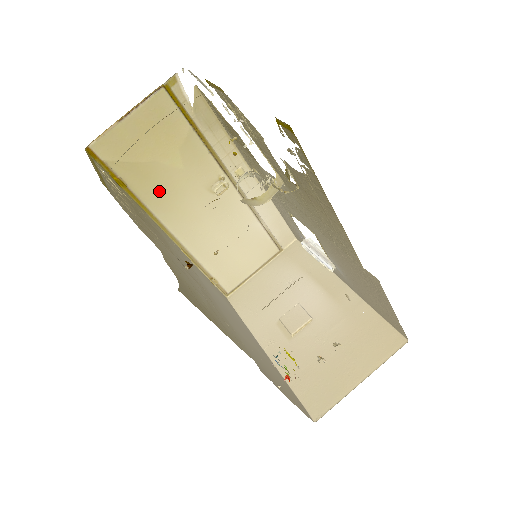
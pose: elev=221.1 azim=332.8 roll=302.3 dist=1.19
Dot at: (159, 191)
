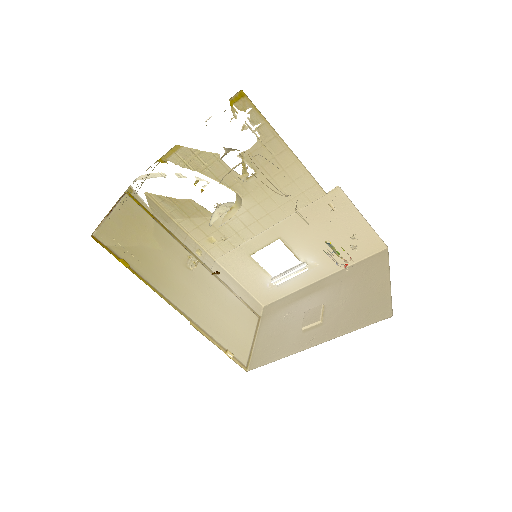
Dot at: (153, 270)
